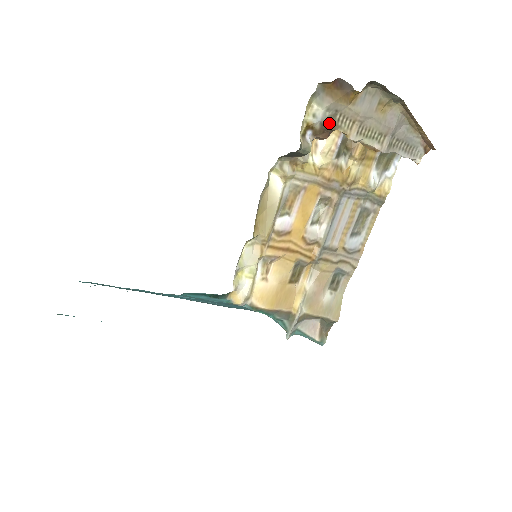
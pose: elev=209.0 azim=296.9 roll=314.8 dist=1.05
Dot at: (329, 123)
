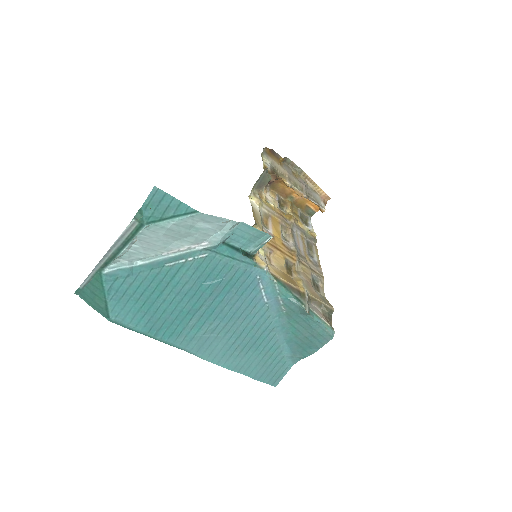
Dot at: (274, 171)
